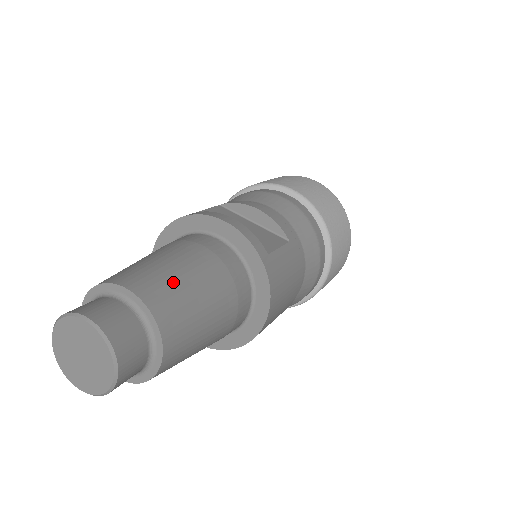
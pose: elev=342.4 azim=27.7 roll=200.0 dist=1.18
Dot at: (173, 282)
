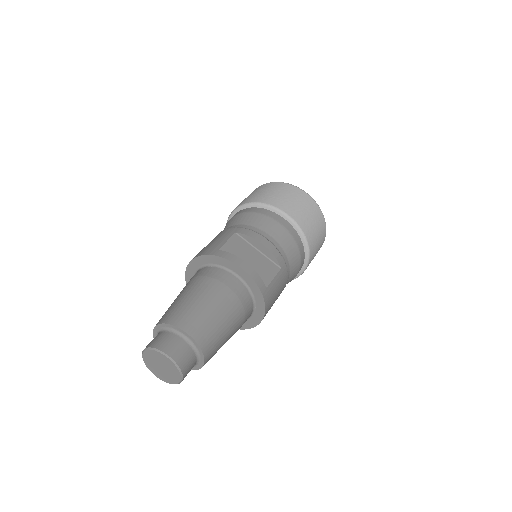
Dot at: (210, 322)
